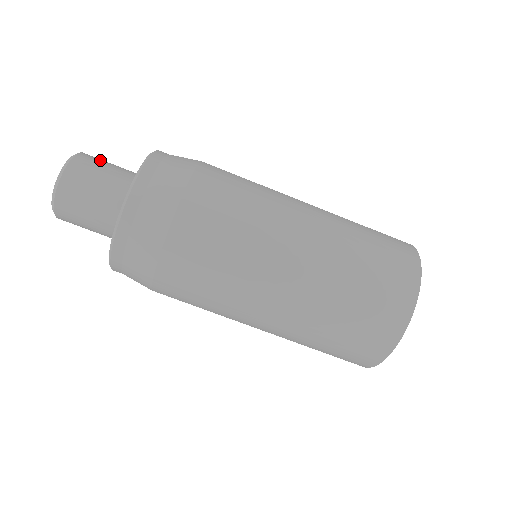
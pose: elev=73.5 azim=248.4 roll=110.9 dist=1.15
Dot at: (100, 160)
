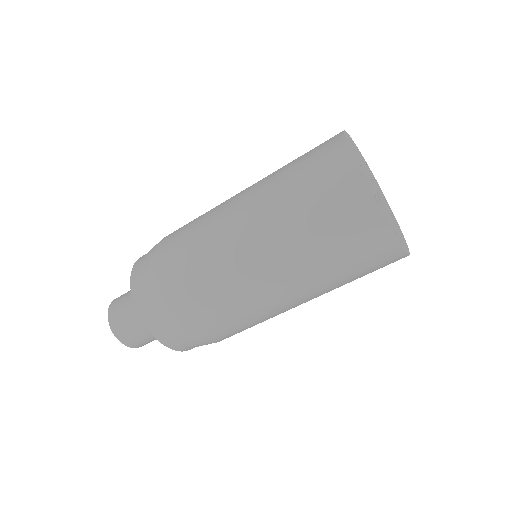
Dot at: (120, 313)
